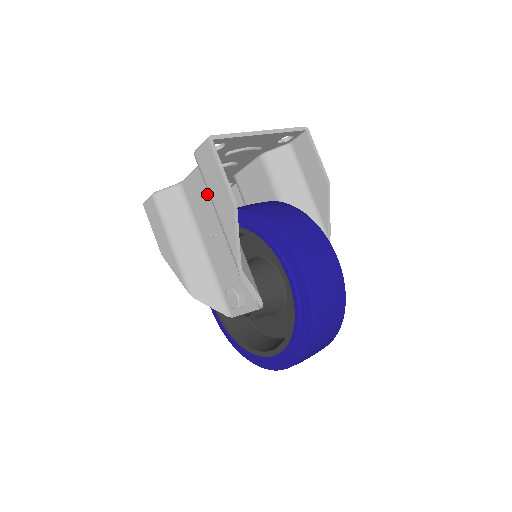
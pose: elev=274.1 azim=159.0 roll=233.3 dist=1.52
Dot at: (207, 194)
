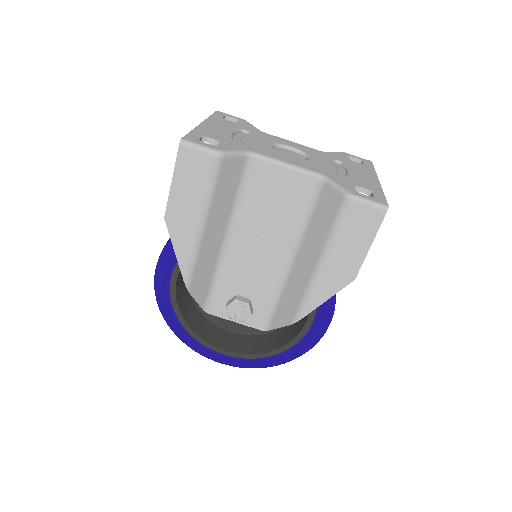
Dot at: (290, 206)
